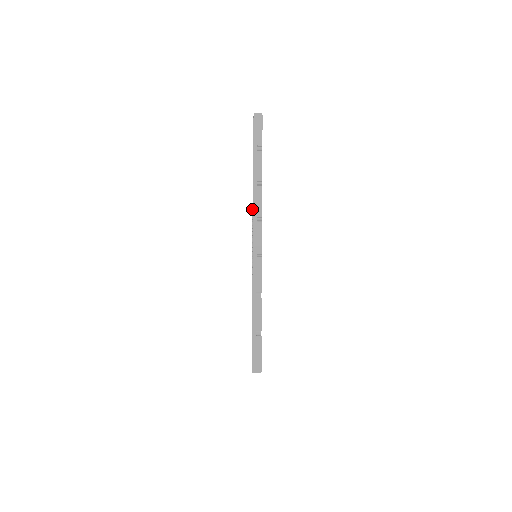
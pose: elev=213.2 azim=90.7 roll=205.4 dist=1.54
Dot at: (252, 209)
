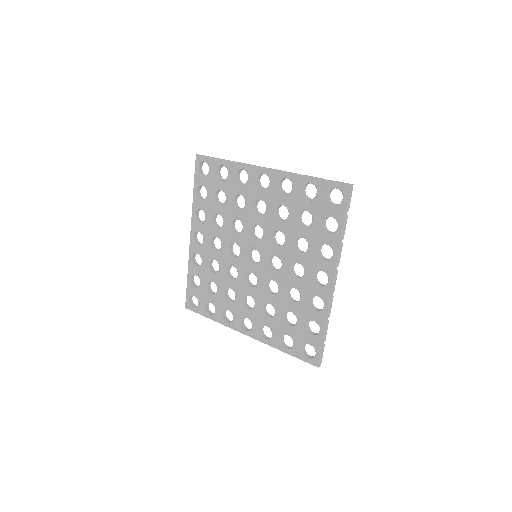
Dot at: (195, 179)
